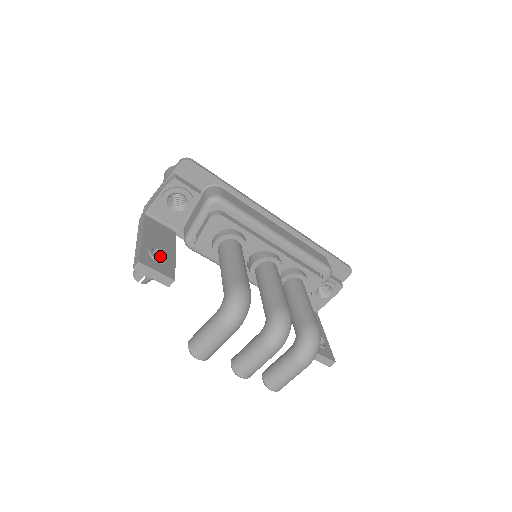
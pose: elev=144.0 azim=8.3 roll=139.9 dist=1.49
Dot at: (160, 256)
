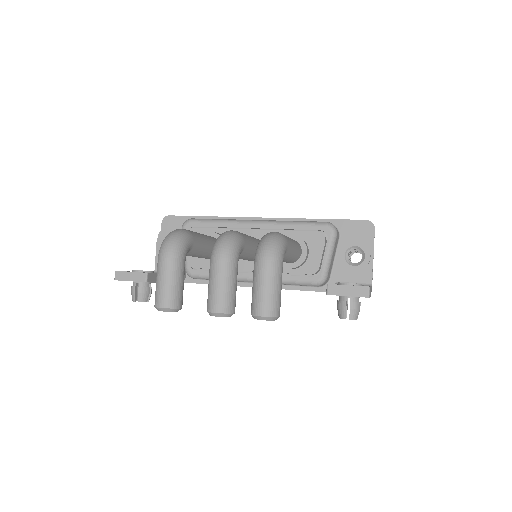
Dot at: occluded
